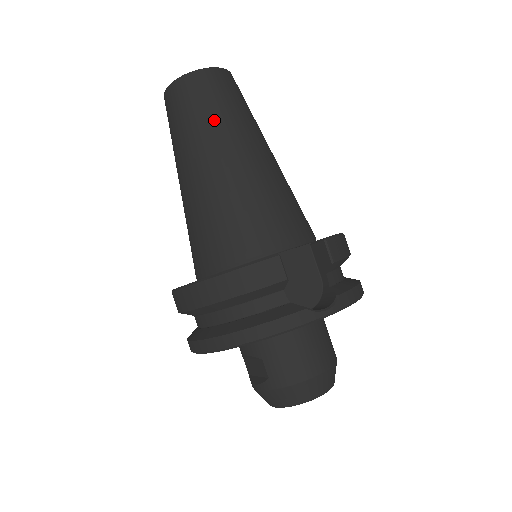
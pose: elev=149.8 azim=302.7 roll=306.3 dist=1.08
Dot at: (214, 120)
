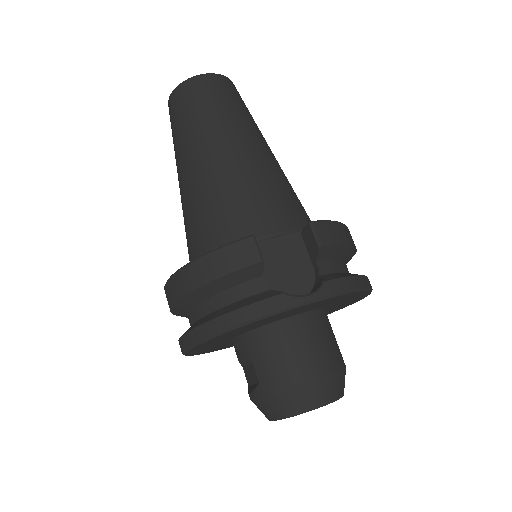
Dot at: (205, 118)
